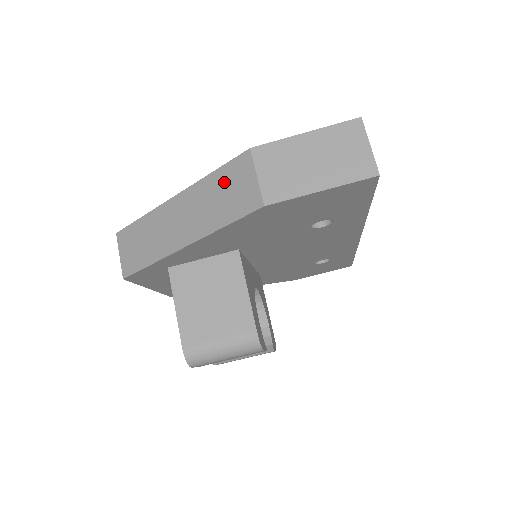
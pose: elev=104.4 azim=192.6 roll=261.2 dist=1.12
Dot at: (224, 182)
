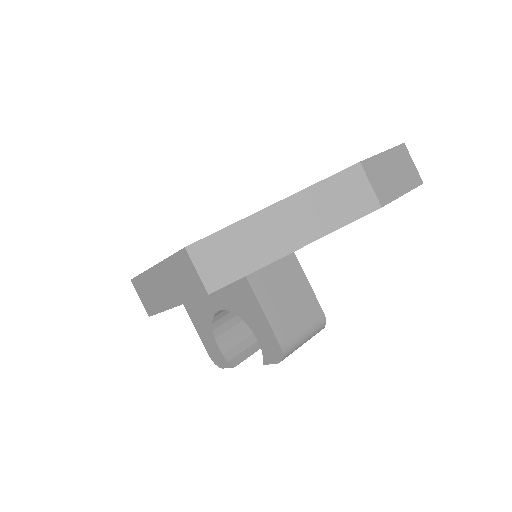
Dot at: (337, 189)
